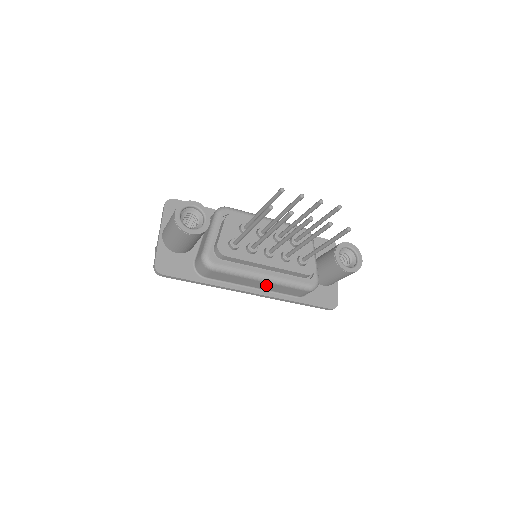
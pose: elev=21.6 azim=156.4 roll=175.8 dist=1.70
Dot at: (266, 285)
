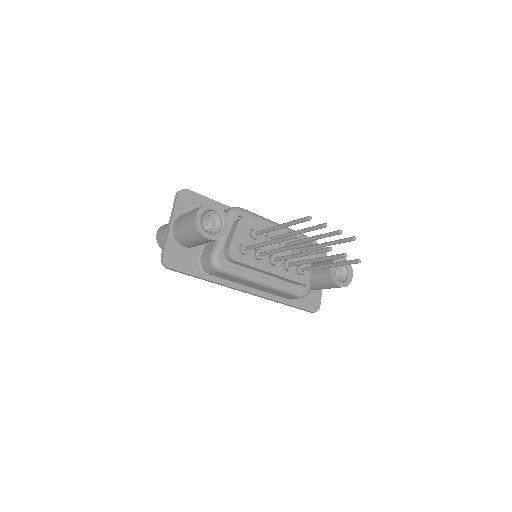
Dot at: (263, 288)
